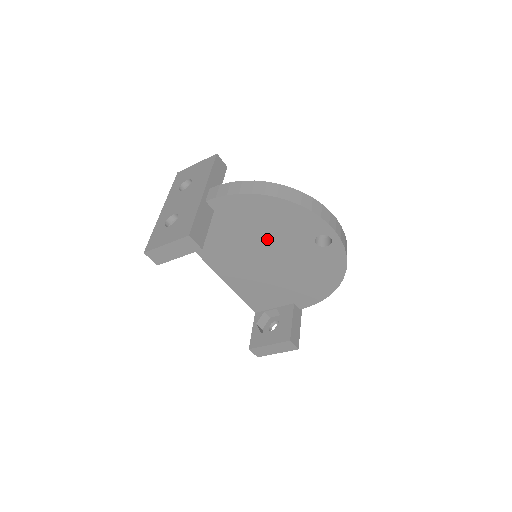
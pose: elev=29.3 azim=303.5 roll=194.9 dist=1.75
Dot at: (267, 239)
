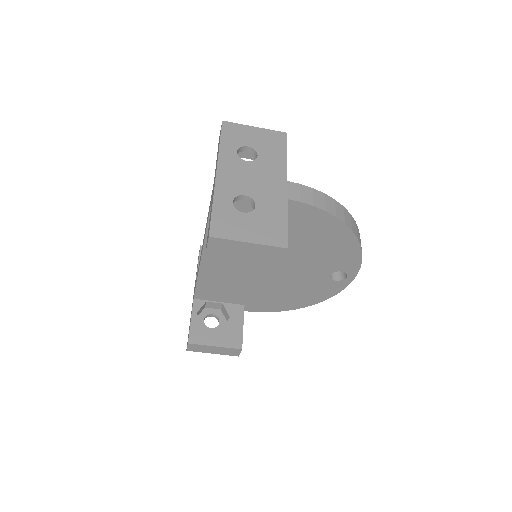
Dot at: (295, 254)
